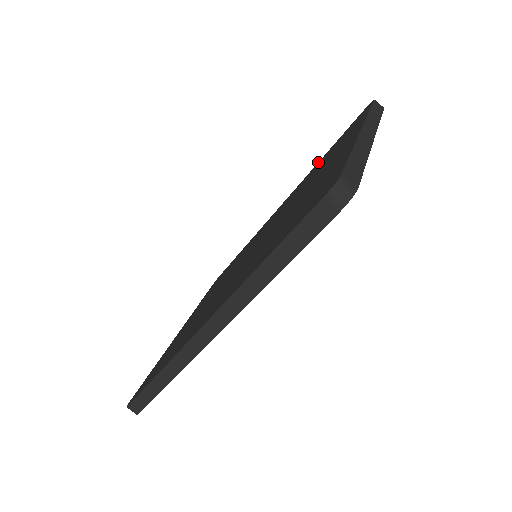
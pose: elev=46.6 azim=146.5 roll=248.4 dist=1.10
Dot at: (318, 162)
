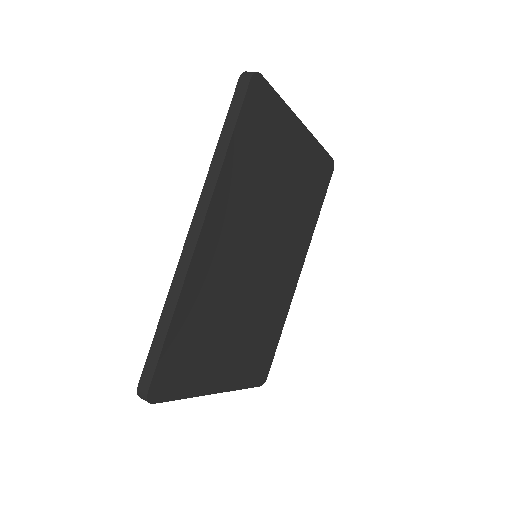
Dot at: occluded
